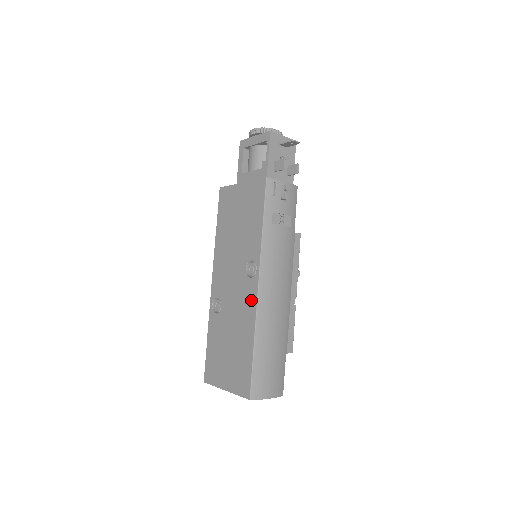
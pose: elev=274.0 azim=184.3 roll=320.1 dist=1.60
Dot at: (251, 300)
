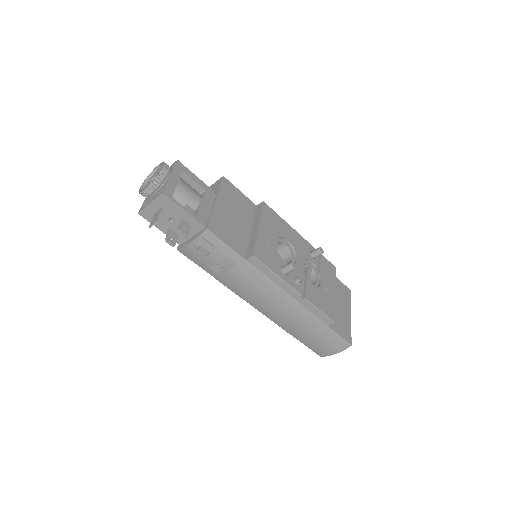
Dot at: occluded
